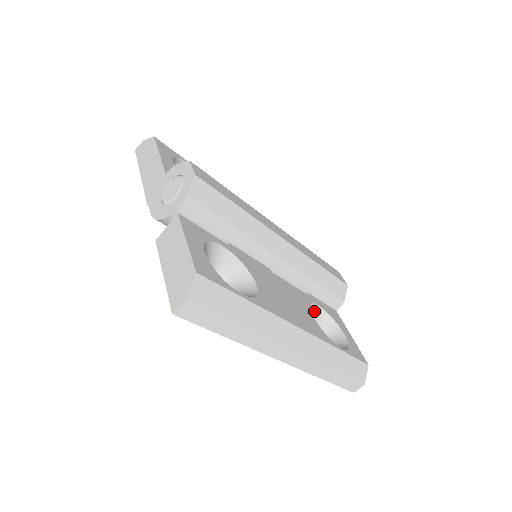
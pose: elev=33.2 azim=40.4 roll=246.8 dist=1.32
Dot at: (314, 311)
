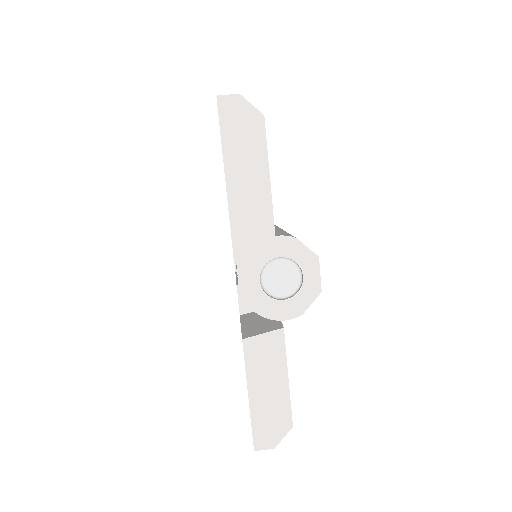
Dot at: occluded
